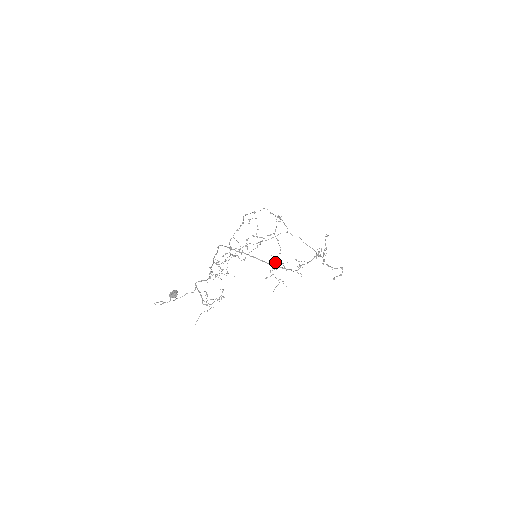
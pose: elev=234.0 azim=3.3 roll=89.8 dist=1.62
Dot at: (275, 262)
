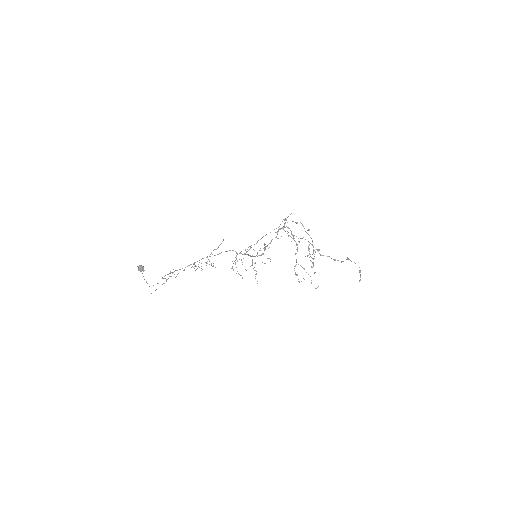
Dot at: occluded
